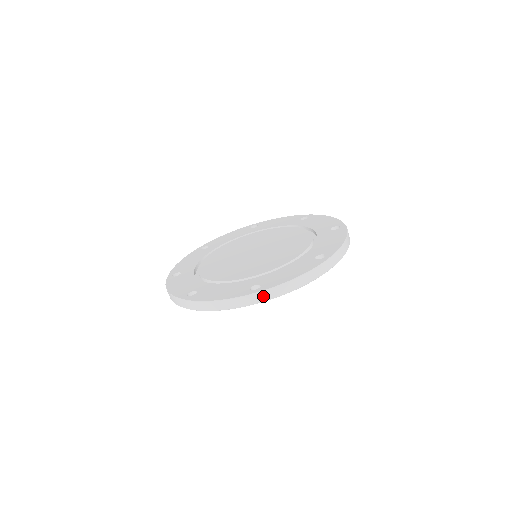
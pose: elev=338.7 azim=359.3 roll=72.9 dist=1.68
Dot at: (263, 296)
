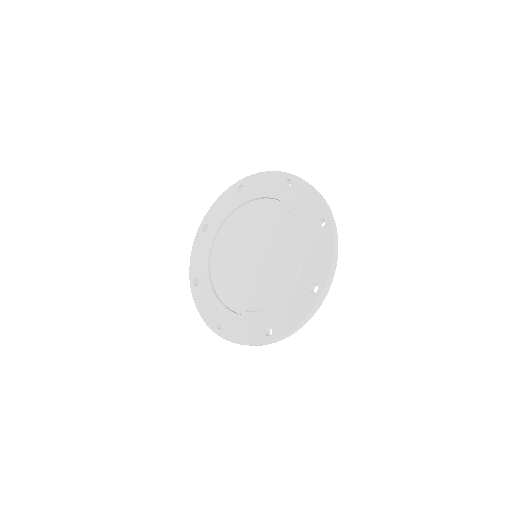
Dot at: (327, 289)
